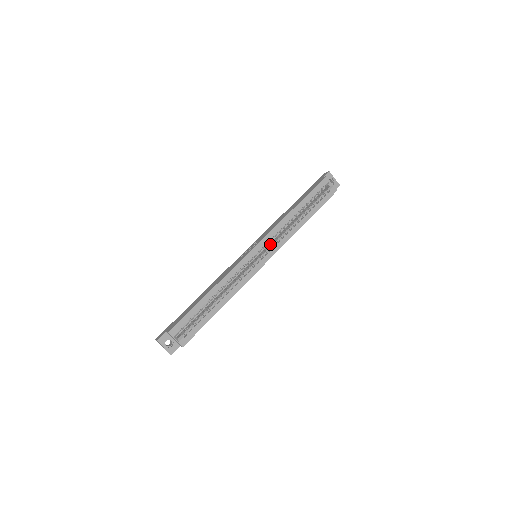
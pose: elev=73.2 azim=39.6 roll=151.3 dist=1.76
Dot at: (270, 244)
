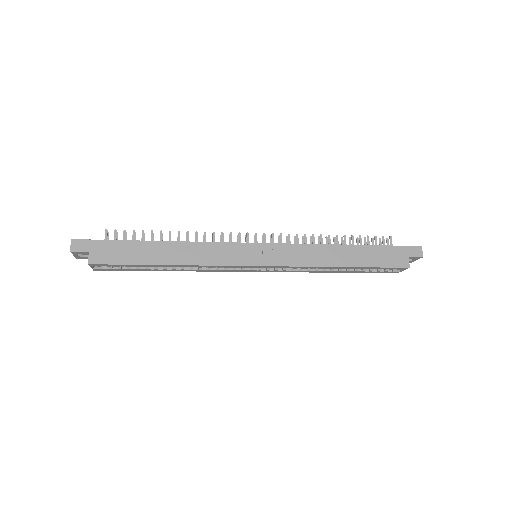
Dot at: occluded
